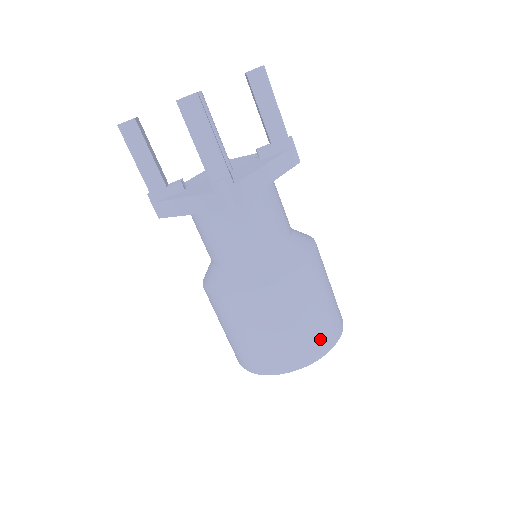
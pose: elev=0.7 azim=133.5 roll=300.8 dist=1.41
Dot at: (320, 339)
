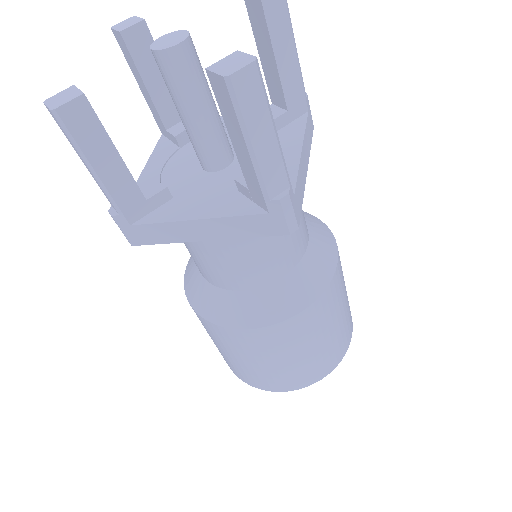
Dot at: (251, 378)
